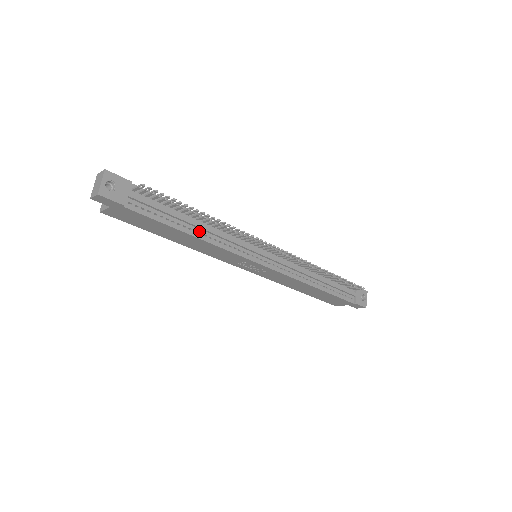
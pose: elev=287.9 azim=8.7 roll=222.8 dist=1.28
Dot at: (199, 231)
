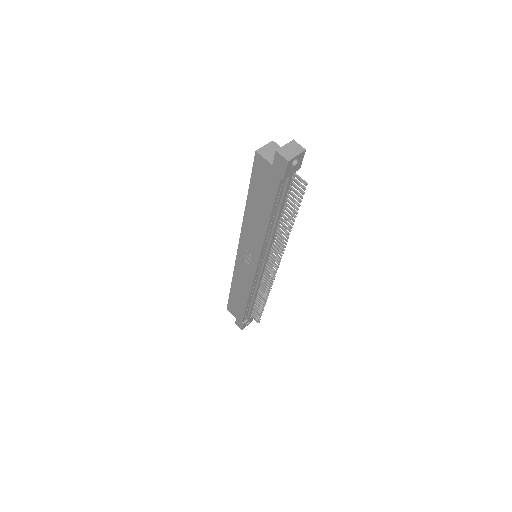
Dot at: (272, 224)
